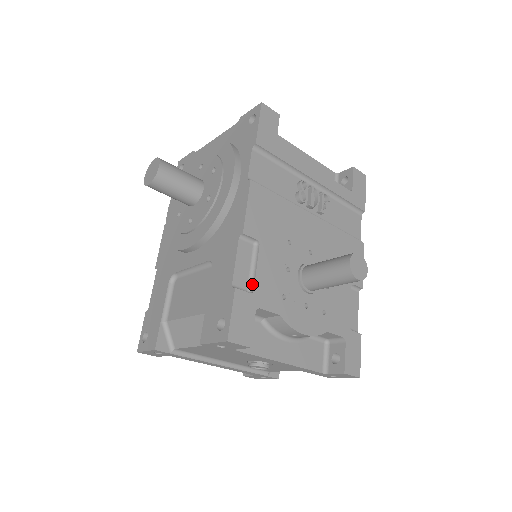
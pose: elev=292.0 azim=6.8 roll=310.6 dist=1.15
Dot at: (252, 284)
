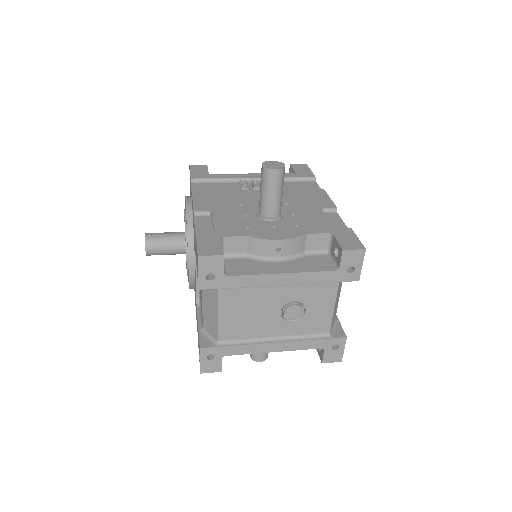
Dot at: (213, 230)
